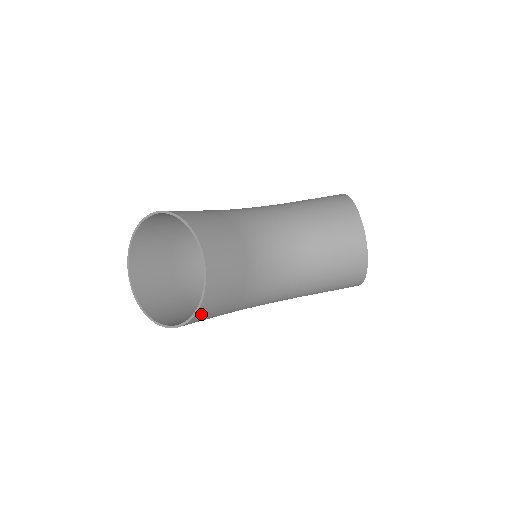
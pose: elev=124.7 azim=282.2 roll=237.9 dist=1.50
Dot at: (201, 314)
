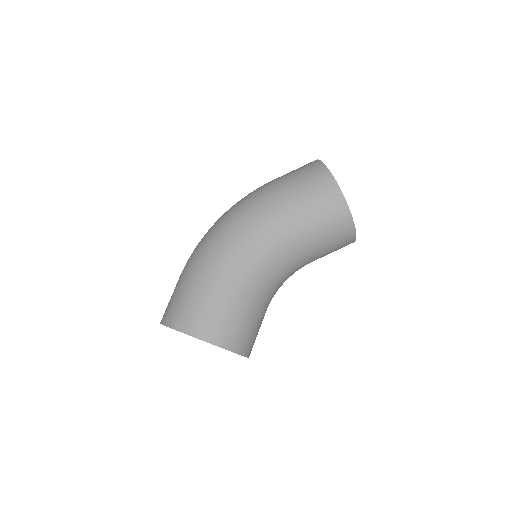
Dot at: occluded
